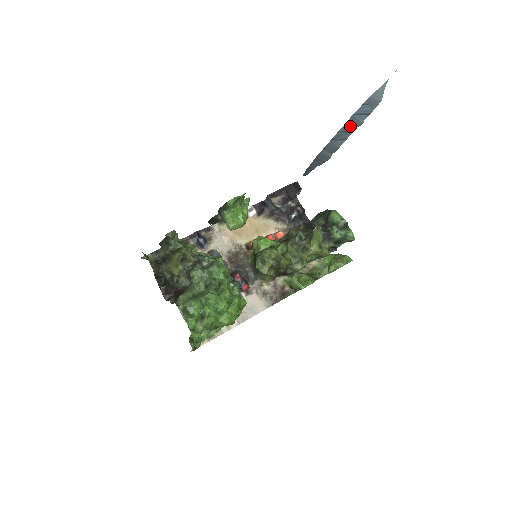
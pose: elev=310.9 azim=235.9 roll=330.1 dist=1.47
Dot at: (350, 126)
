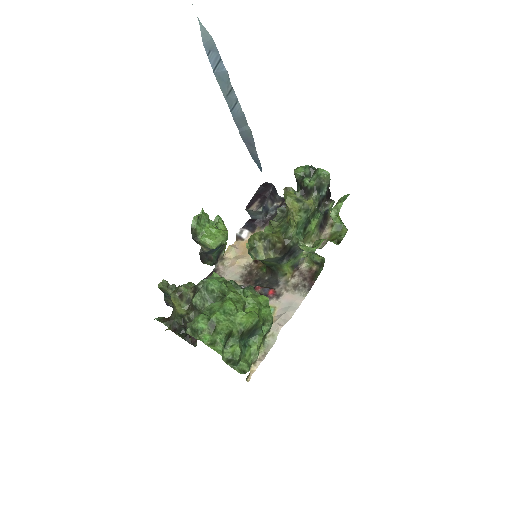
Dot at: (224, 84)
